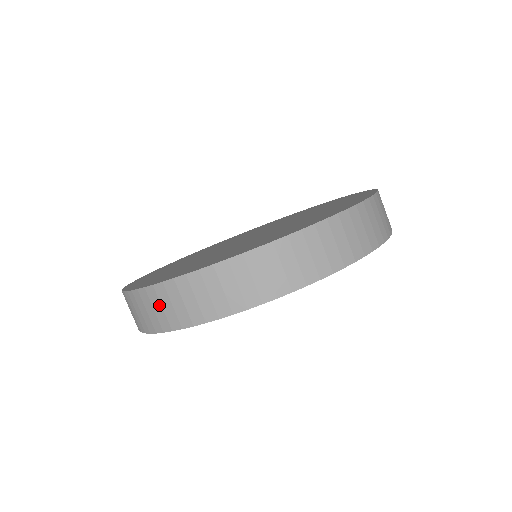
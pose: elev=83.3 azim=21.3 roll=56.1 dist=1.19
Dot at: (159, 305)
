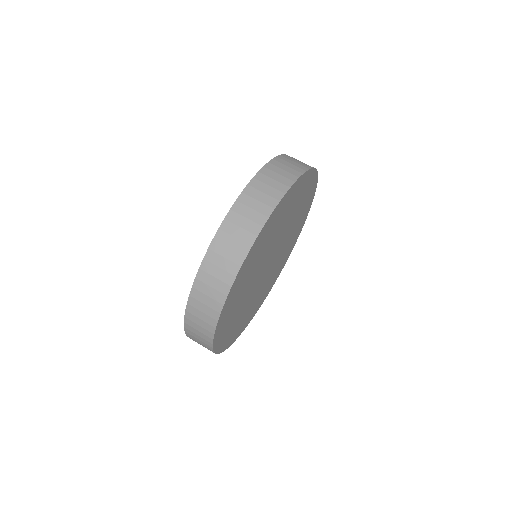
Dot at: (199, 312)
